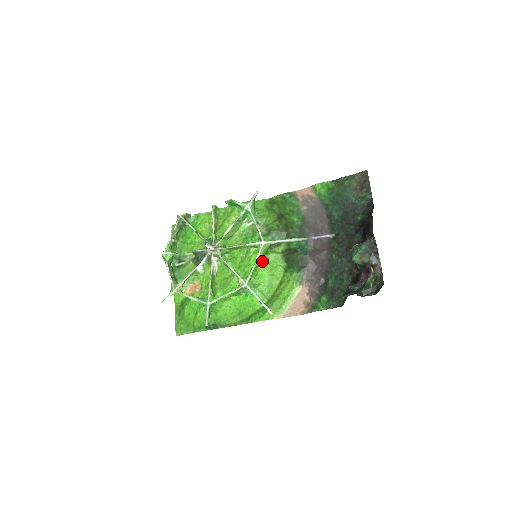
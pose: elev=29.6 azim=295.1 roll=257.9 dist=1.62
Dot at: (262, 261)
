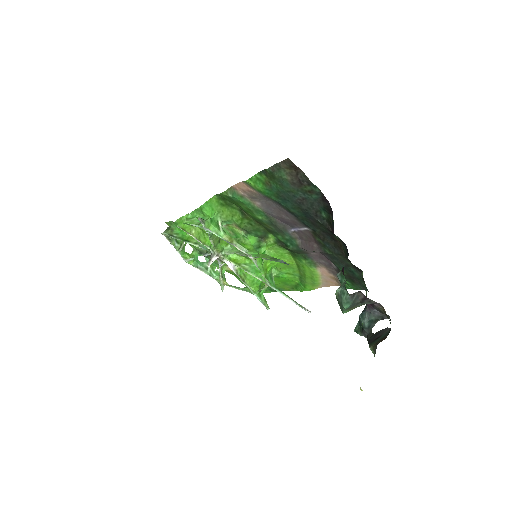
Dot at: (265, 260)
